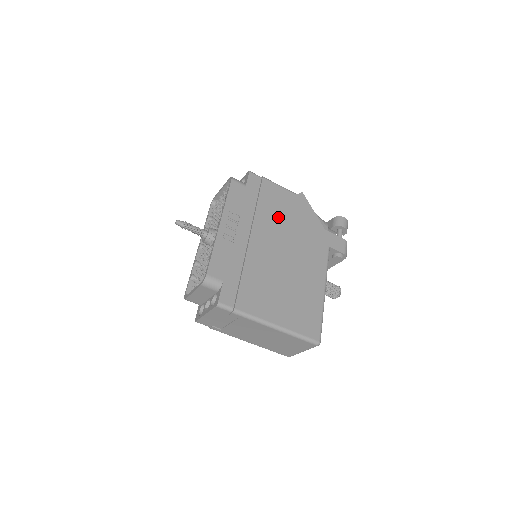
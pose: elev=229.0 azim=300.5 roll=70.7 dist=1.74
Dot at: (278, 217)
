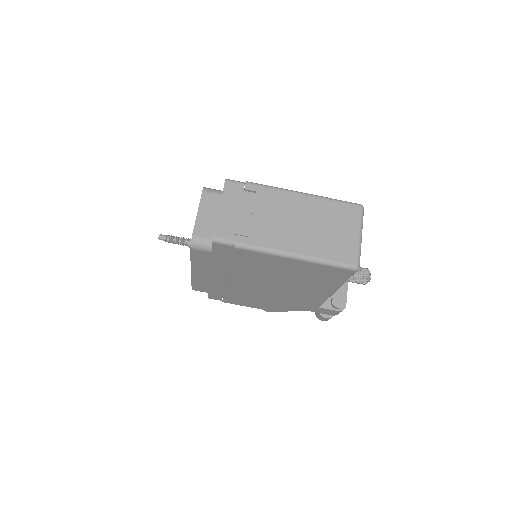
Dot at: occluded
